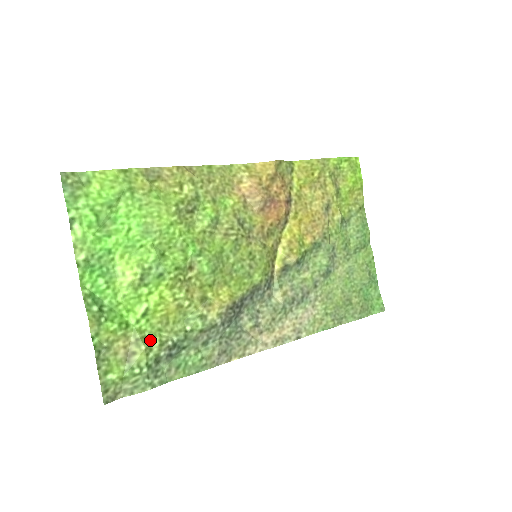
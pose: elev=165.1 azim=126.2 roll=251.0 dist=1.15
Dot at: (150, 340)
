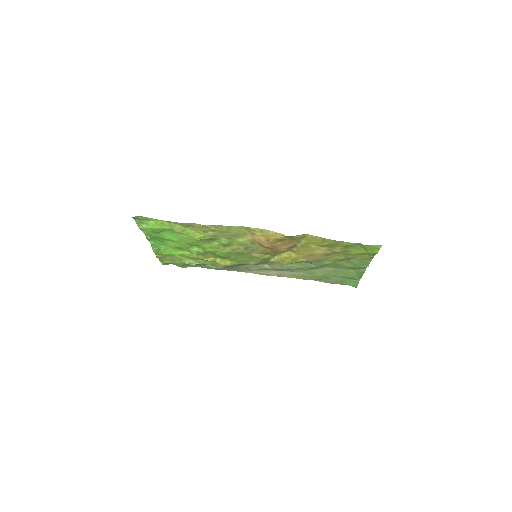
Dot at: (184, 260)
